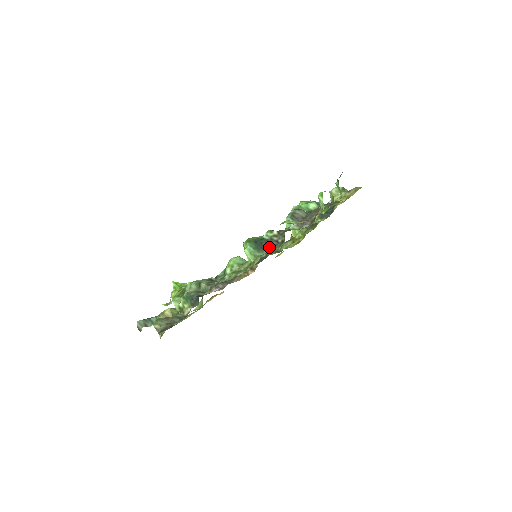
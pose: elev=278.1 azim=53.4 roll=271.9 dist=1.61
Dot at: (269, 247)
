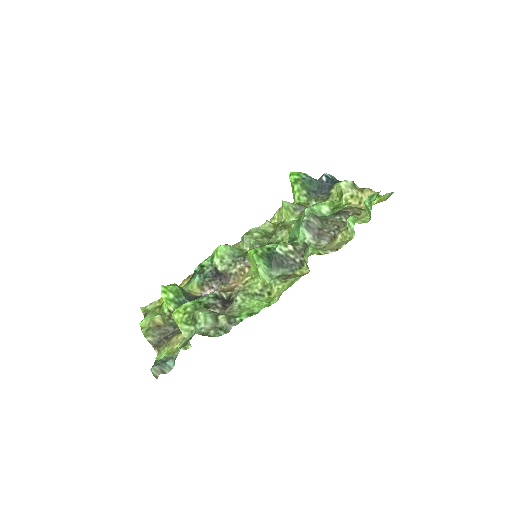
Dot at: (285, 267)
